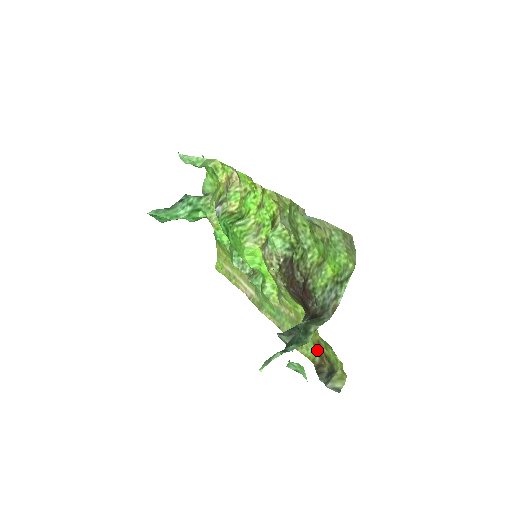
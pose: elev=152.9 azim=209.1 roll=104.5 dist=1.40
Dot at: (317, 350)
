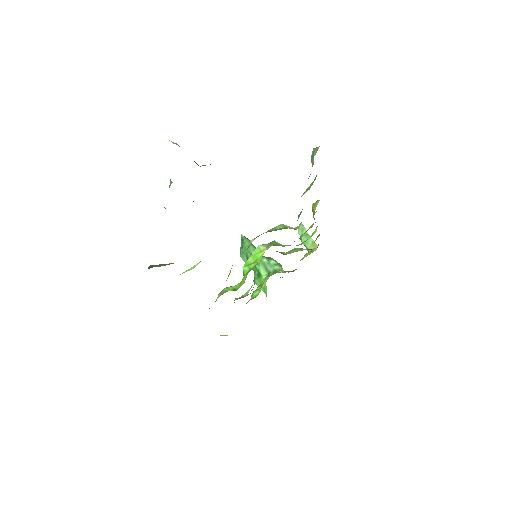
Dot at: occluded
